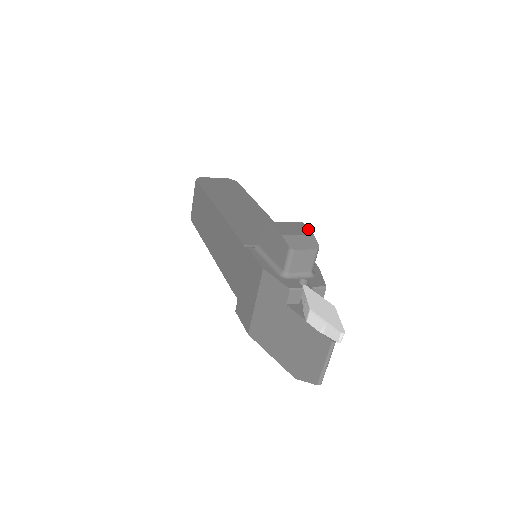
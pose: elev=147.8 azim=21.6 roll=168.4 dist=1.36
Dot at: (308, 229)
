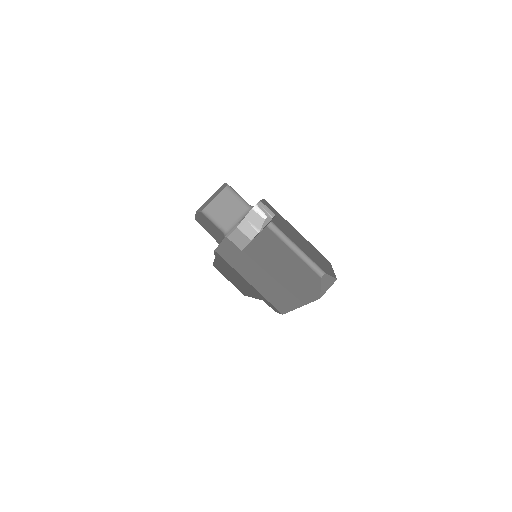
Dot at: occluded
